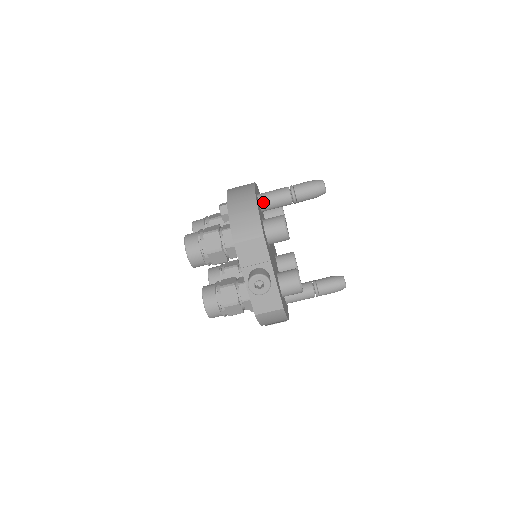
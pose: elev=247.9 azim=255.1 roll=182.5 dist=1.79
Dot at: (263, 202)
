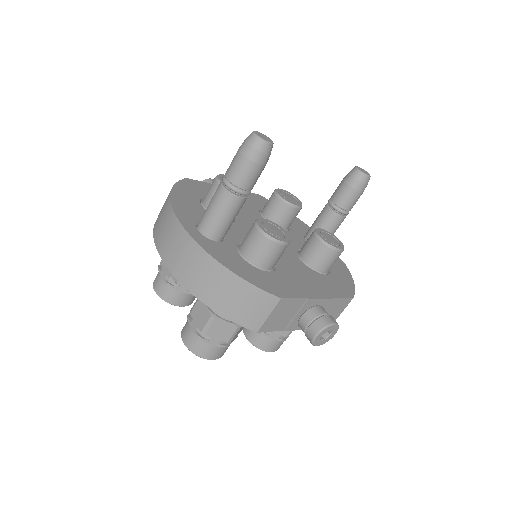
Dot at: (217, 235)
